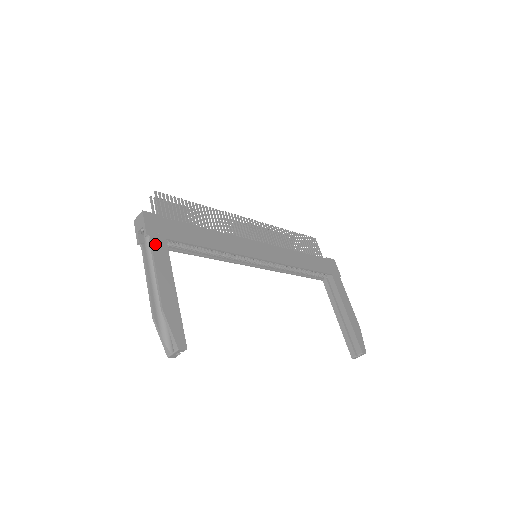
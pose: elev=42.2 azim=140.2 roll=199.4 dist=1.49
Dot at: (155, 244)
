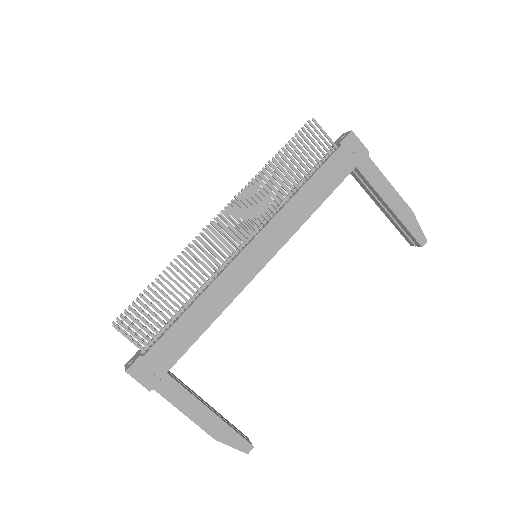
Dot at: (163, 391)
